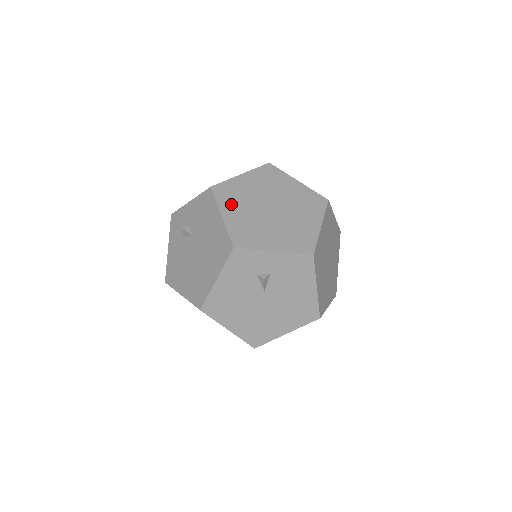
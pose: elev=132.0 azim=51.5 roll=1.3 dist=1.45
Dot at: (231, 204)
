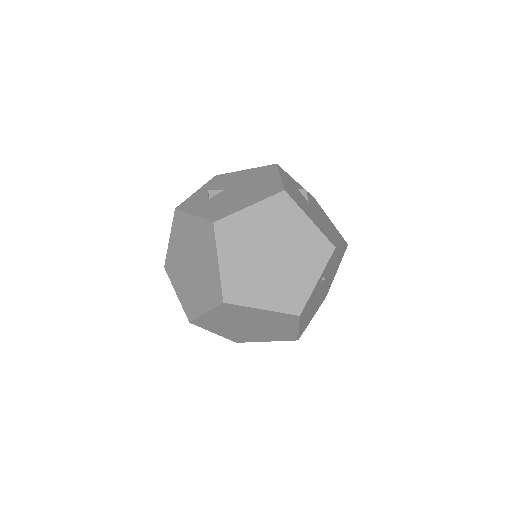
Dot at: occluded
